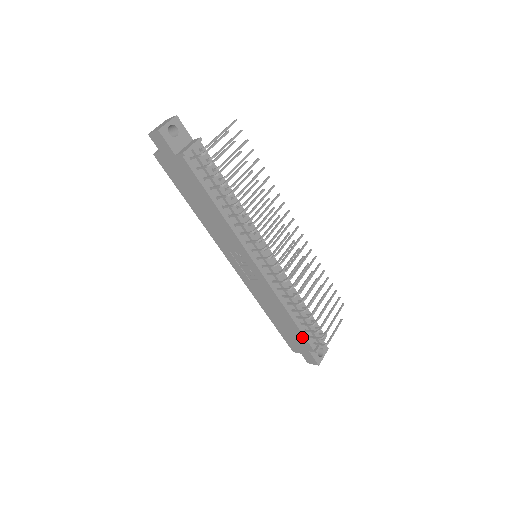
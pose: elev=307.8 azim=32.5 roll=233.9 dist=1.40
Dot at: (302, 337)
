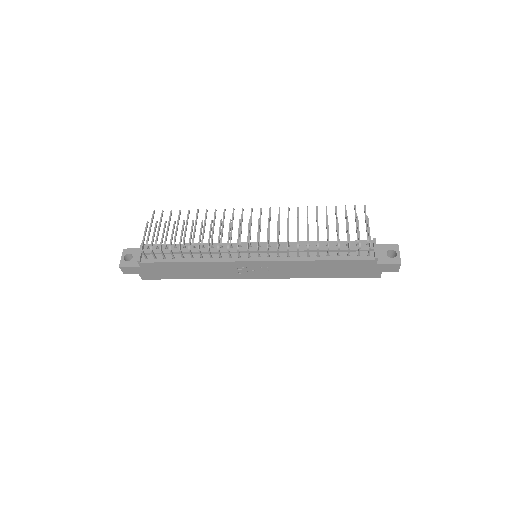
Dot at: (353, 262)
